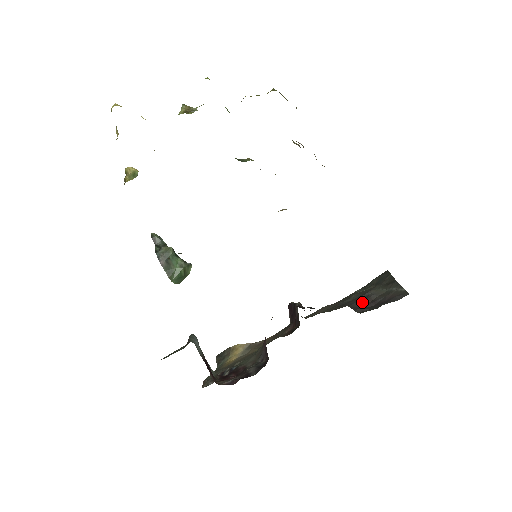
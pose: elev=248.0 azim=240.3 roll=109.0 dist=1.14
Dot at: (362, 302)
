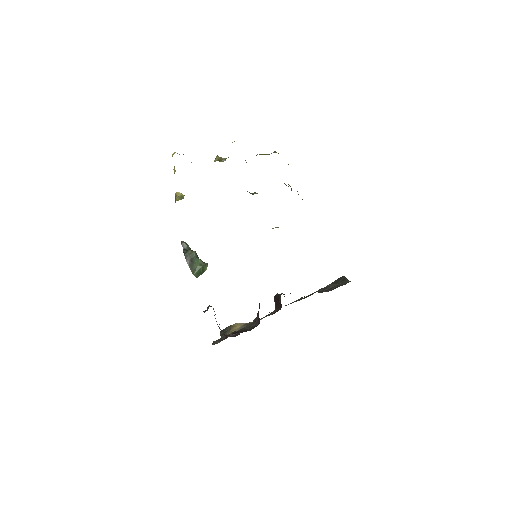
Dot at: (323, 290)
